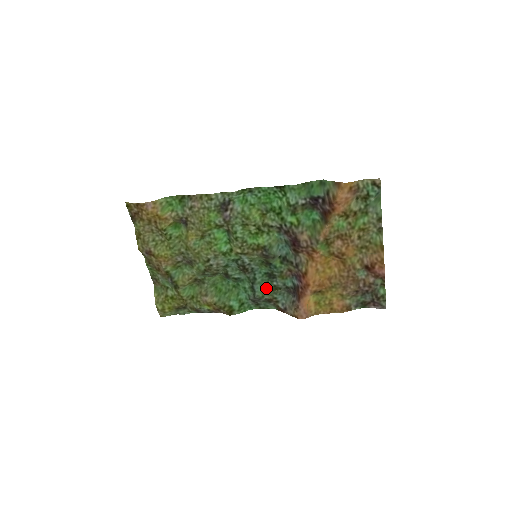
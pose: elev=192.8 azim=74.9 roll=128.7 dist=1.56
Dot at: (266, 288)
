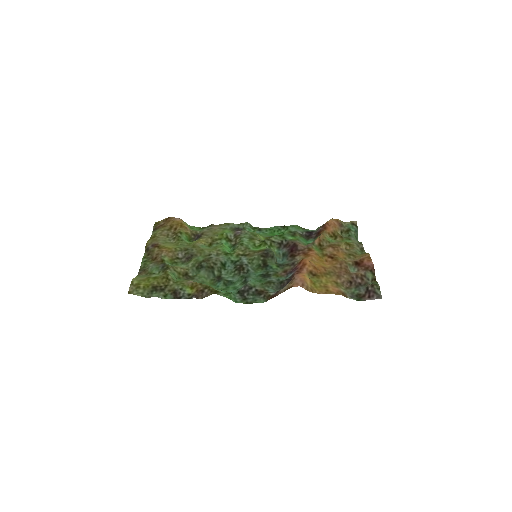
Dot at: (259, 282)
